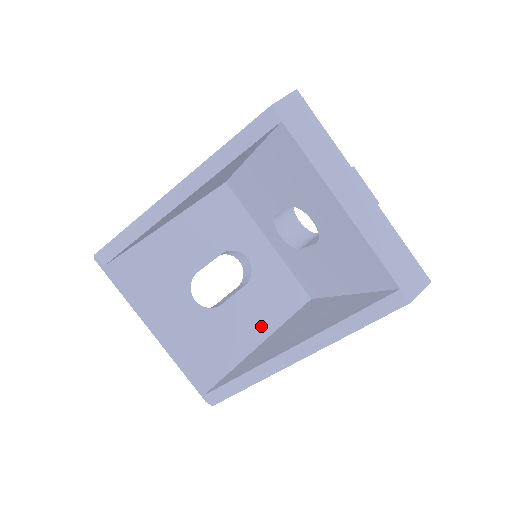
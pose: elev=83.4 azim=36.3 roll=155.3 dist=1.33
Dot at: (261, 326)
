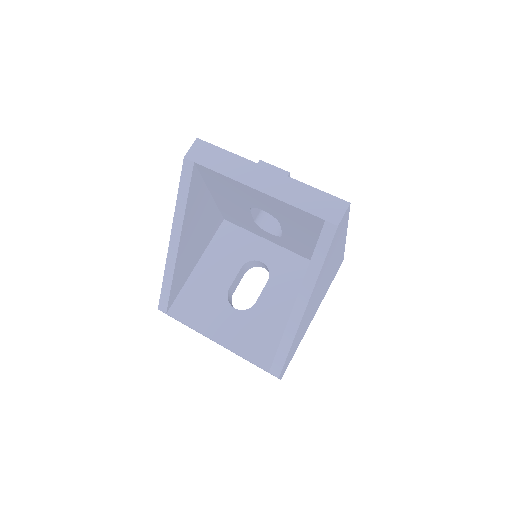
Dot at: (292, 305)
